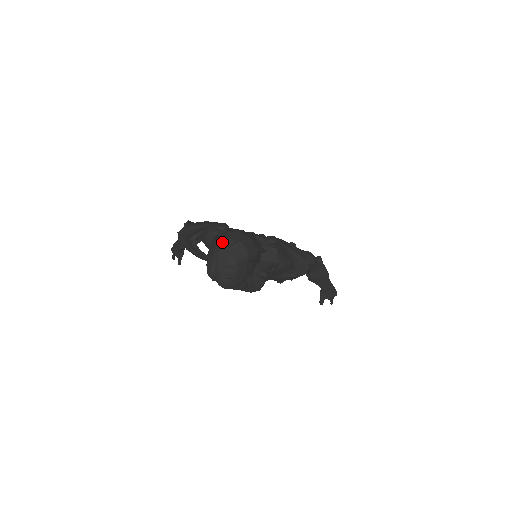
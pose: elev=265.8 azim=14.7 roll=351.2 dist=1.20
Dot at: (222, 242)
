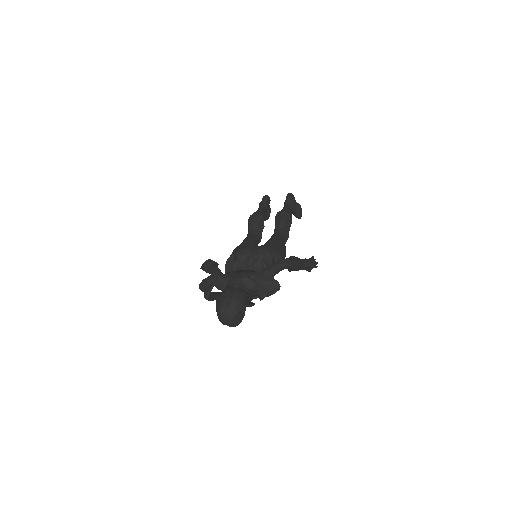
Dot at: (220, 309)
